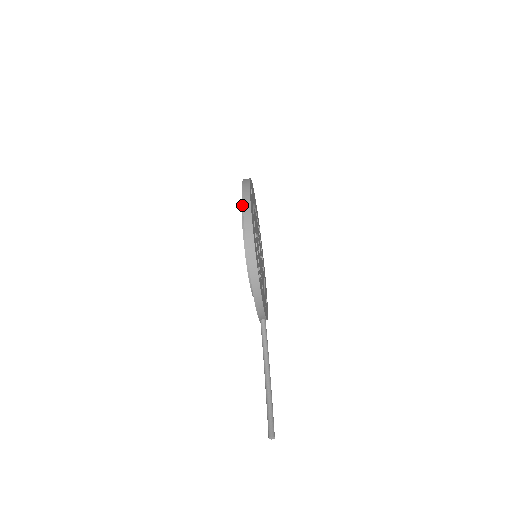
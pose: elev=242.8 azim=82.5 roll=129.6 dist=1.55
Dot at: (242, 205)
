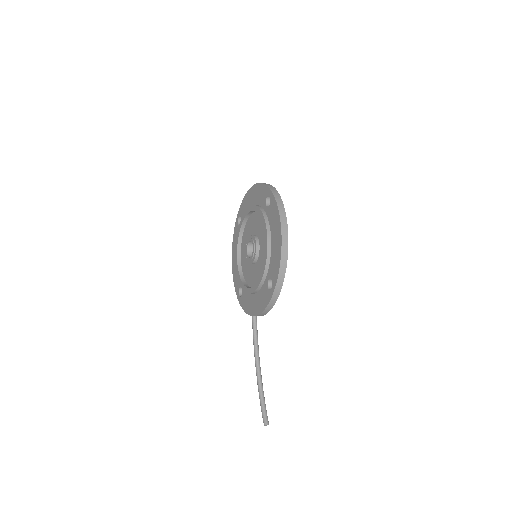
Dot at: (262, 211)
